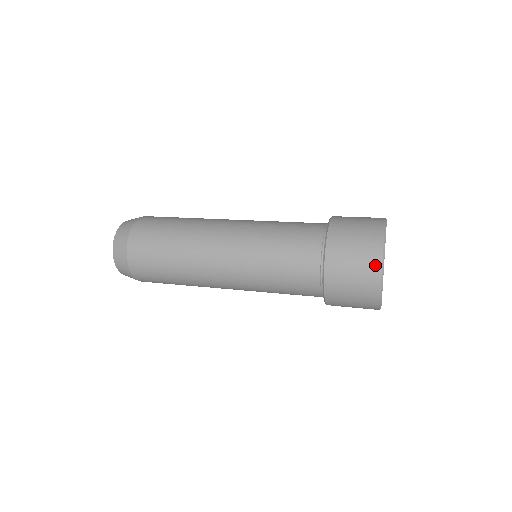
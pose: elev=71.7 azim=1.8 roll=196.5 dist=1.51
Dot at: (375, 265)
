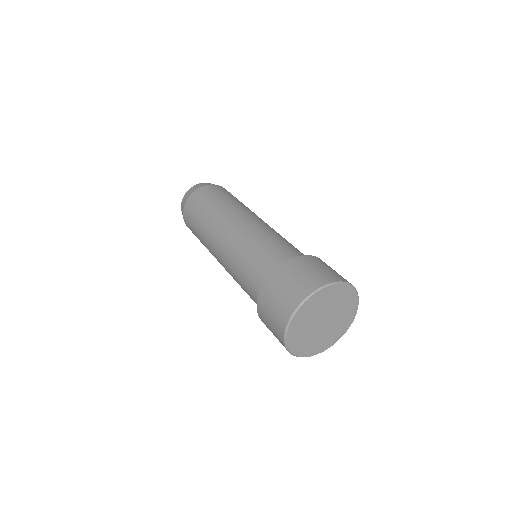
Dot at: occluded
